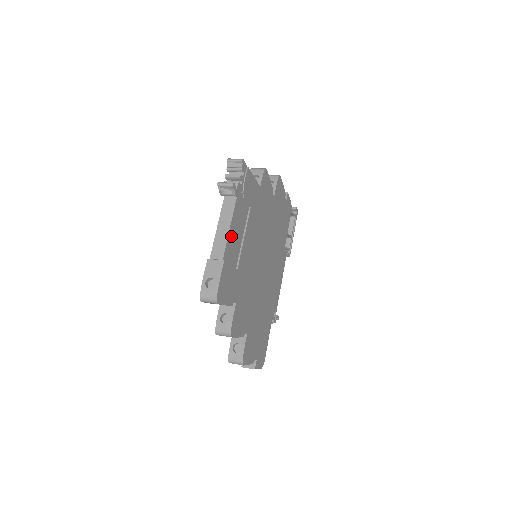
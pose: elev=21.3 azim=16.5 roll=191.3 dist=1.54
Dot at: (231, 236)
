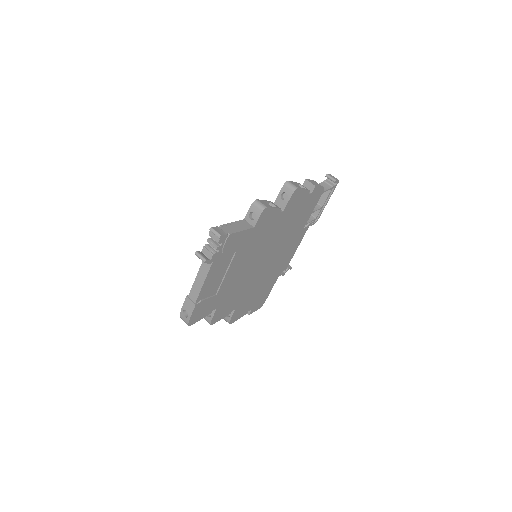
Dot at: (206, 285)
